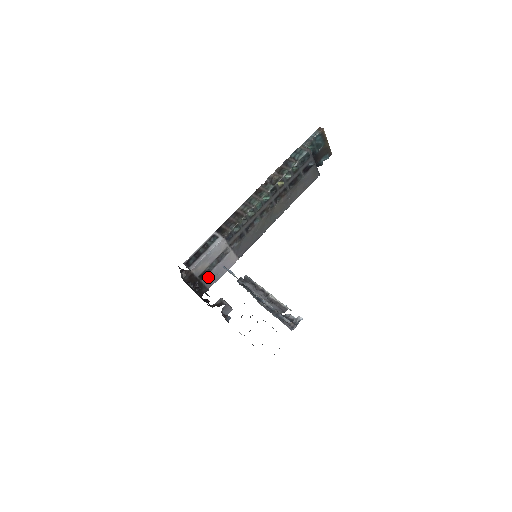
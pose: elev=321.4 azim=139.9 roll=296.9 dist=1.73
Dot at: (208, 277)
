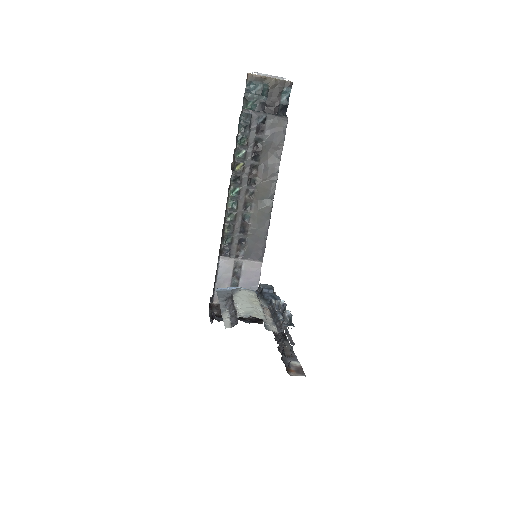
Dot at: occluded
